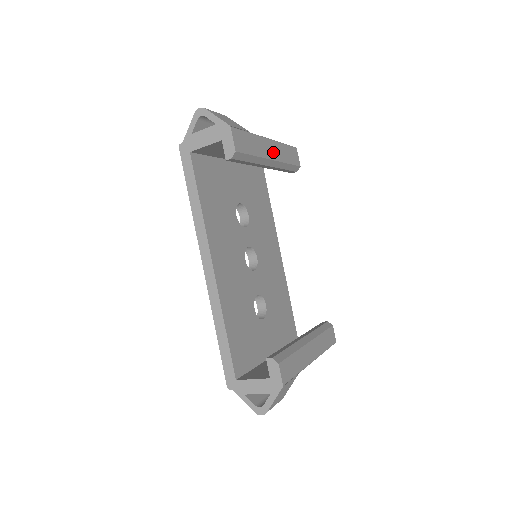
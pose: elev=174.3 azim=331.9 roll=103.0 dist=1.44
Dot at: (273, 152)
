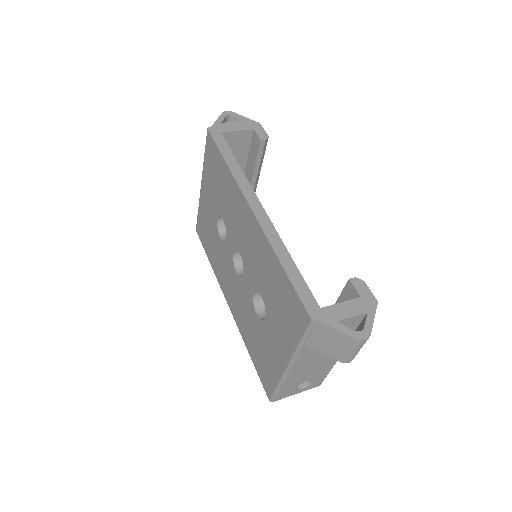
Dot at: occluded
